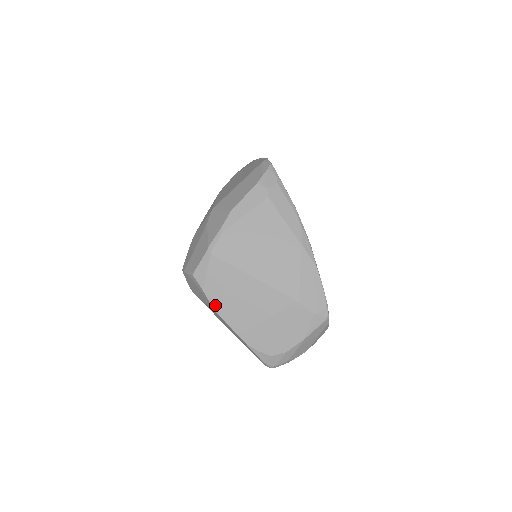
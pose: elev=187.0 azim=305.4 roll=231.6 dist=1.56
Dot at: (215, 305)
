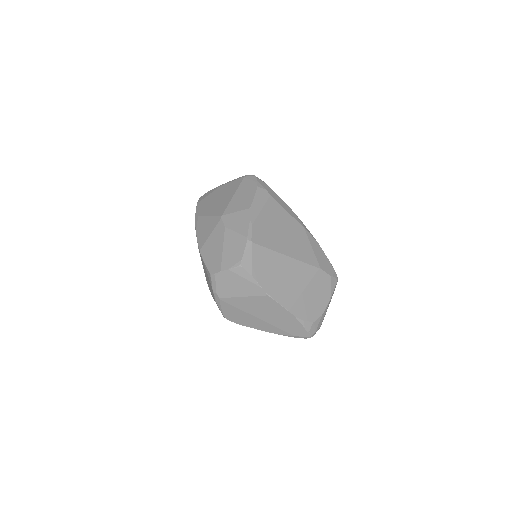
Dot at: (265, 288)
